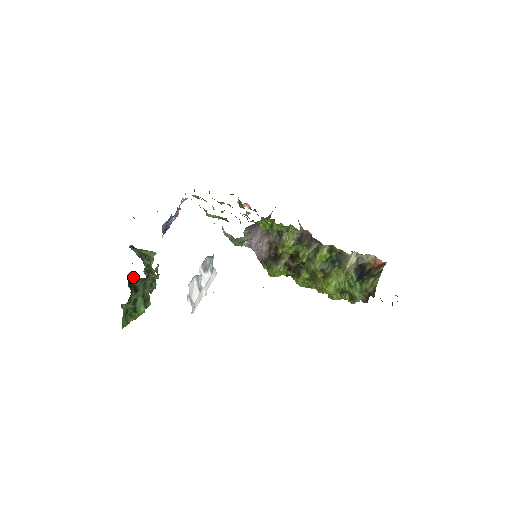
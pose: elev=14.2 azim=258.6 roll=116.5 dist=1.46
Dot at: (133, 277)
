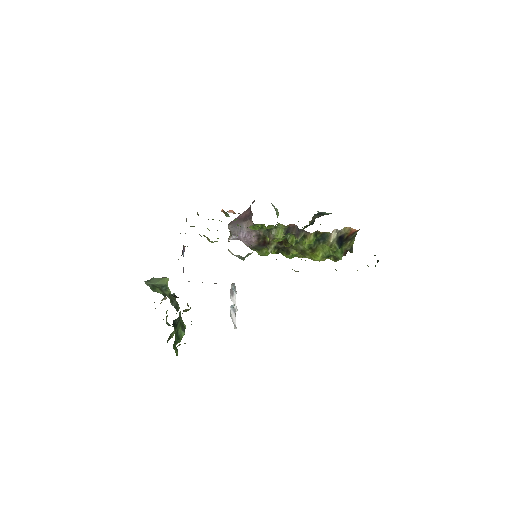
Dot at: (174, 320)
